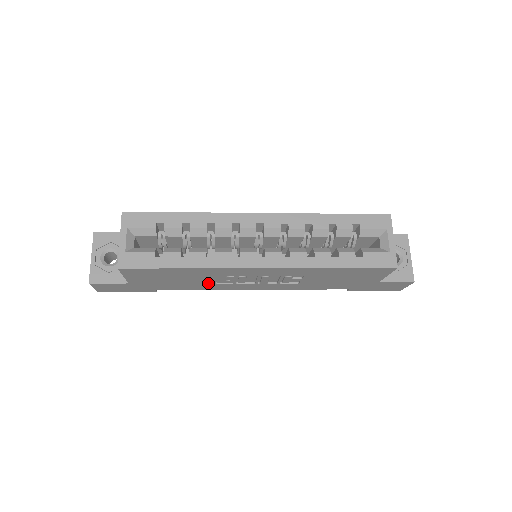
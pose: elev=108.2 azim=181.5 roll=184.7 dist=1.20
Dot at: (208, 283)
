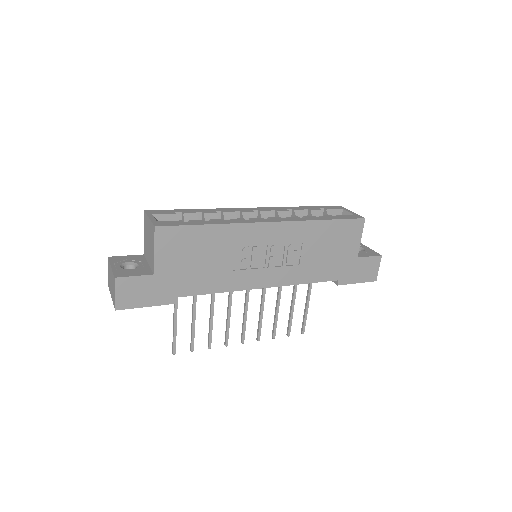
Dot at: (225, 269)
